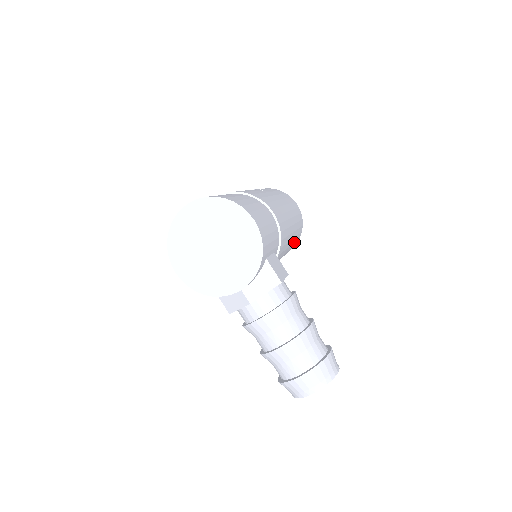
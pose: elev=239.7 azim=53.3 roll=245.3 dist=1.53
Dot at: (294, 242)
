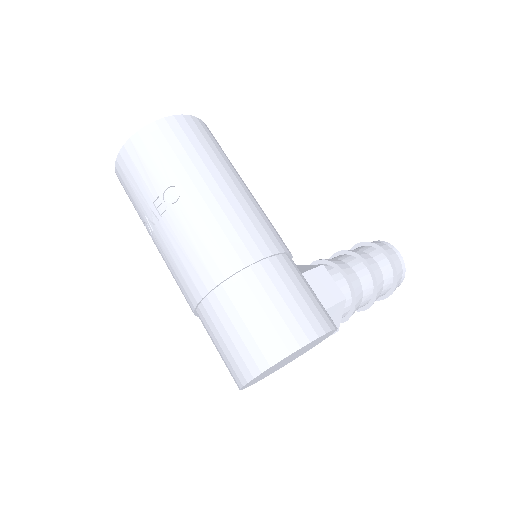
Dot at: occluded
